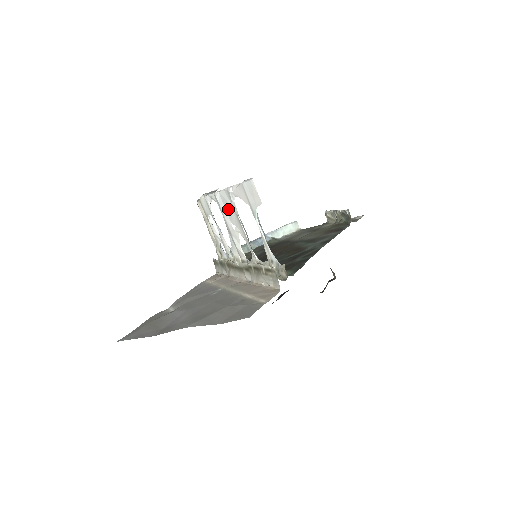
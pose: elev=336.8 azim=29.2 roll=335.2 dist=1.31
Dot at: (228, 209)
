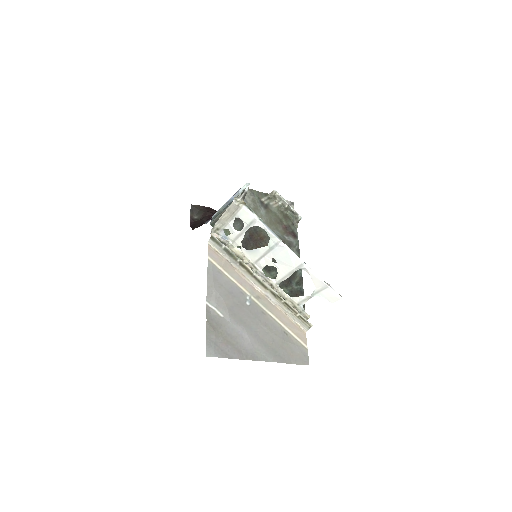
Dot at: (284, 258)
